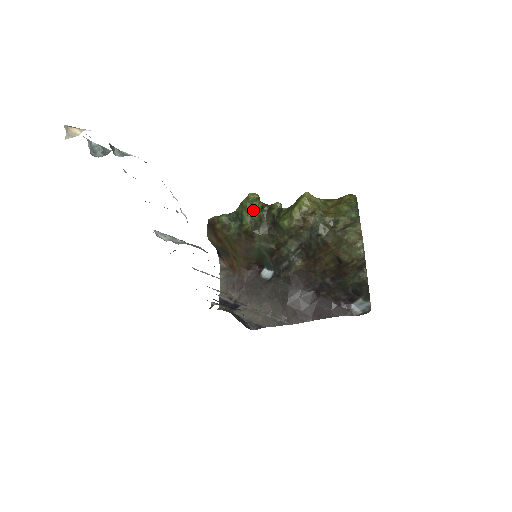
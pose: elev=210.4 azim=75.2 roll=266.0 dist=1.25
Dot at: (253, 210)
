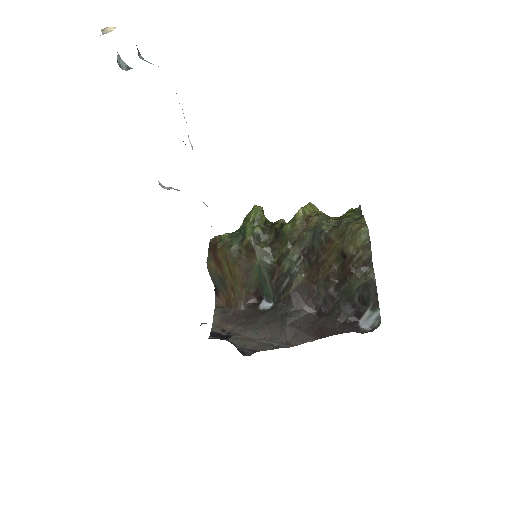
Dot at: (256, 223)
